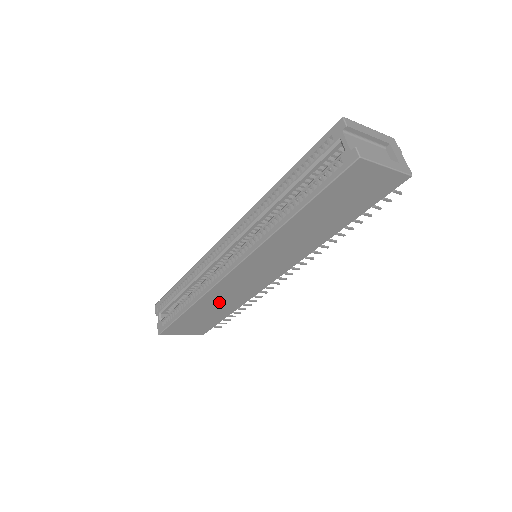
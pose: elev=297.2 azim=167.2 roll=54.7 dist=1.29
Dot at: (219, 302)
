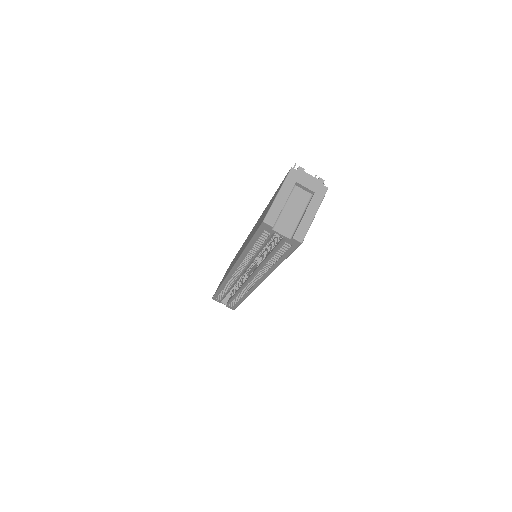
Dot at: occluded
